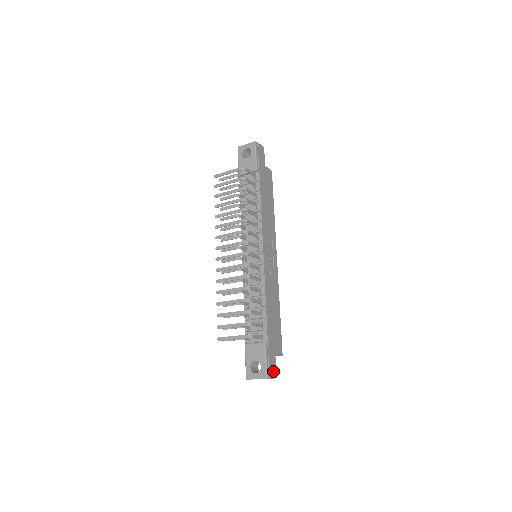
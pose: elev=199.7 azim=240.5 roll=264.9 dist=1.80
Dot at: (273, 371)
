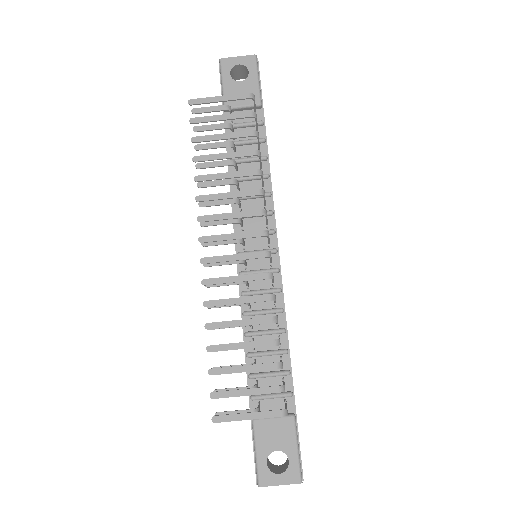
Dot at: occluded
